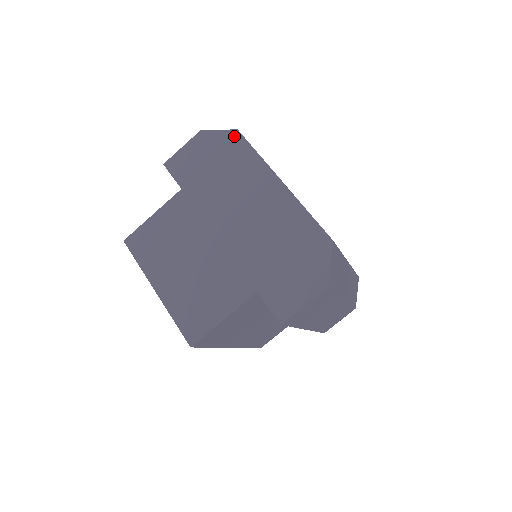
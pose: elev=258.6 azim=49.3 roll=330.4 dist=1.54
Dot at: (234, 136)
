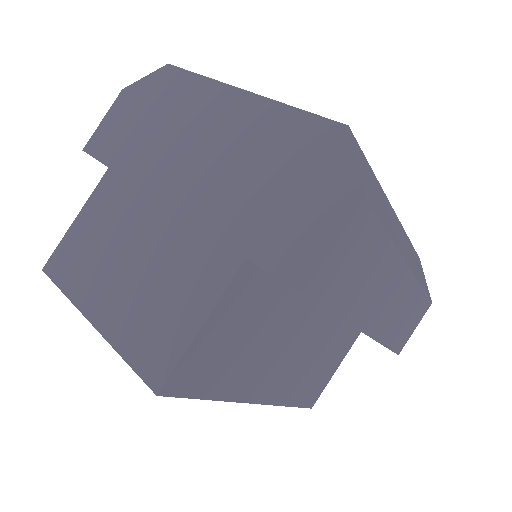
Dot at: (165, 73)
